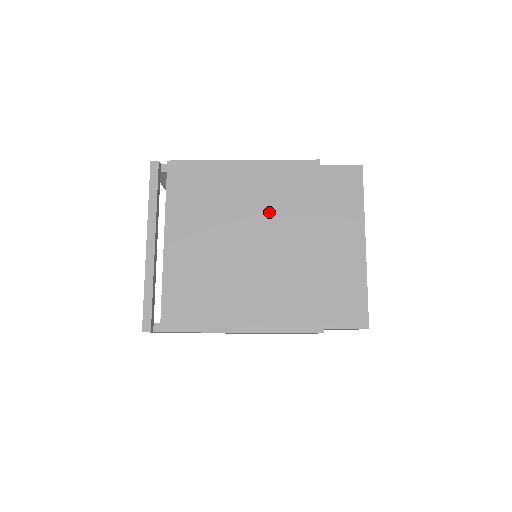
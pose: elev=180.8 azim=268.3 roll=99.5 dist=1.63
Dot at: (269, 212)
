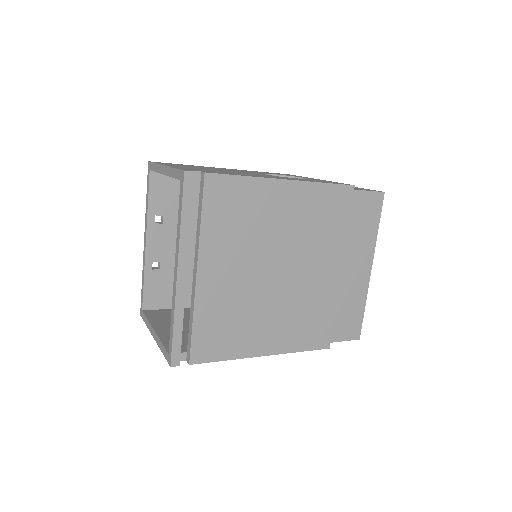
Dot at: (303, 239)
